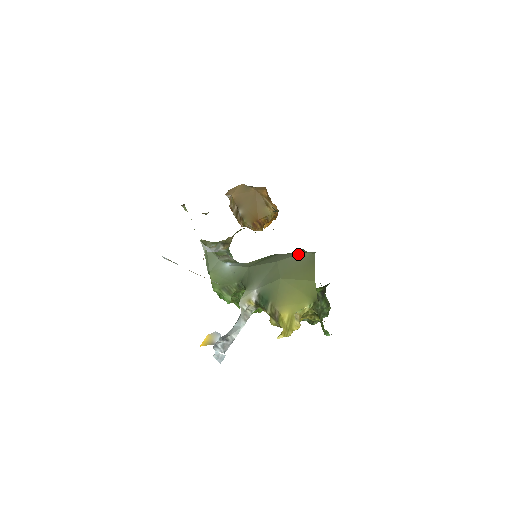
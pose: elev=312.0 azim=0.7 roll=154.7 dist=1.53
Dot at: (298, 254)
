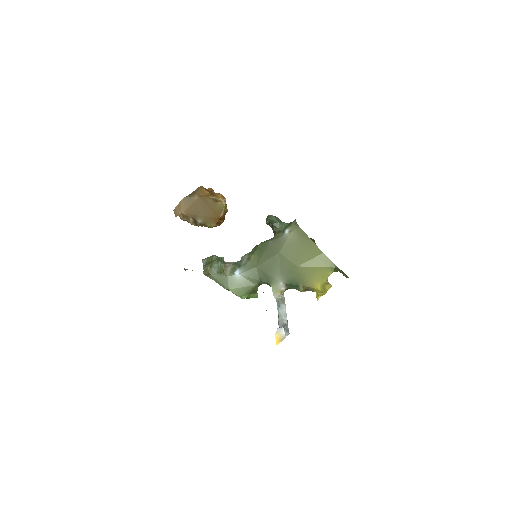
Dot at: (288, 236)
